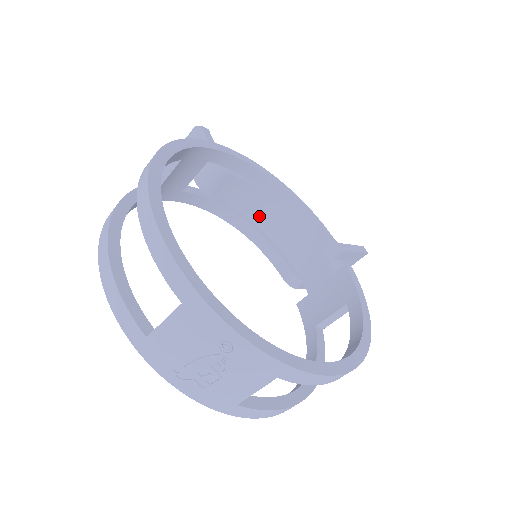
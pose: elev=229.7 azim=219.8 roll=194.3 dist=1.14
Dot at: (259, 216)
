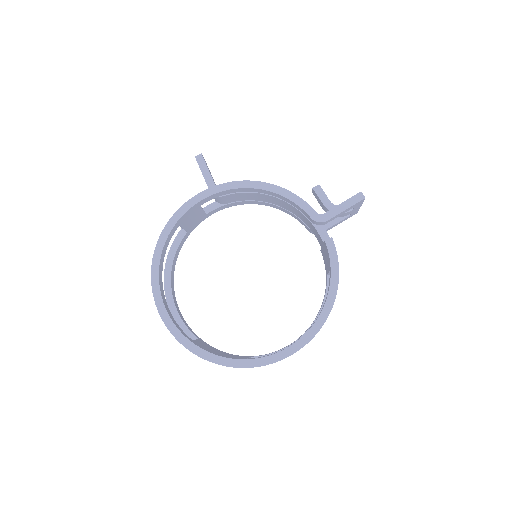
Dot at: (267, 200)
